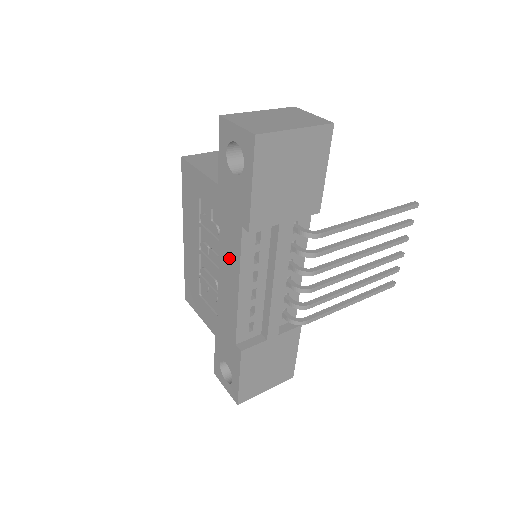
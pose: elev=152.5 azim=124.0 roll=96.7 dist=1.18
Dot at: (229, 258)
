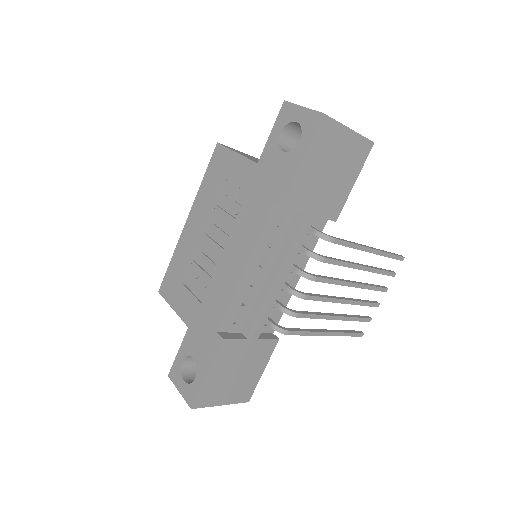
Dot at: (245, 235)
